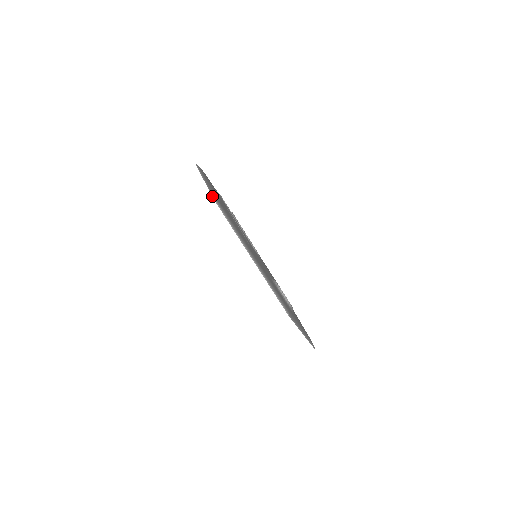
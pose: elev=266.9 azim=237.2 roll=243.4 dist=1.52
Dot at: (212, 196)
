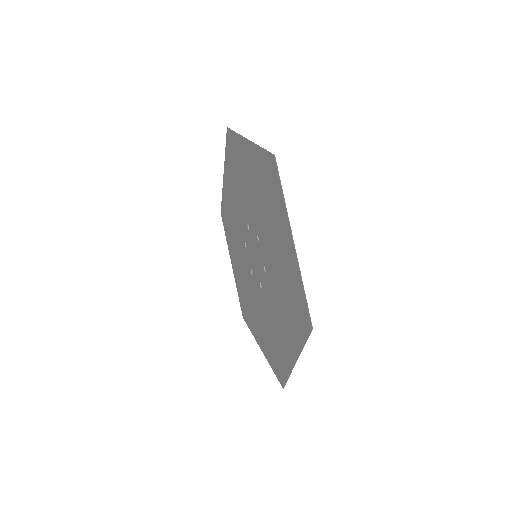
Dot at: (227, 131)
